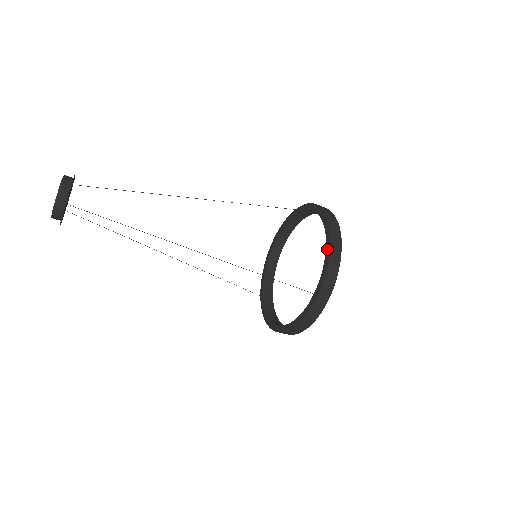
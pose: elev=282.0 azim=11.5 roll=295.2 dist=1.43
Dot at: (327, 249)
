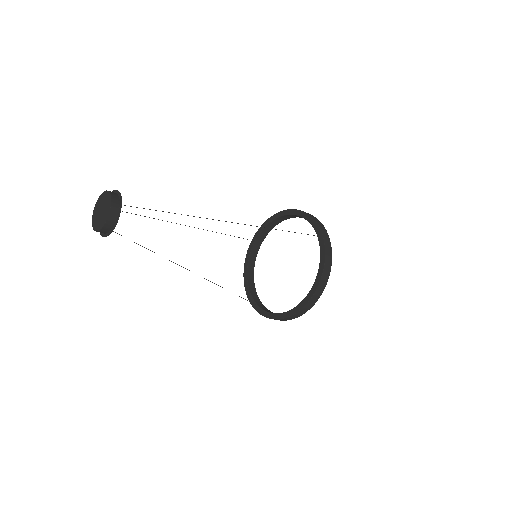
Dot at: (300, 305)
